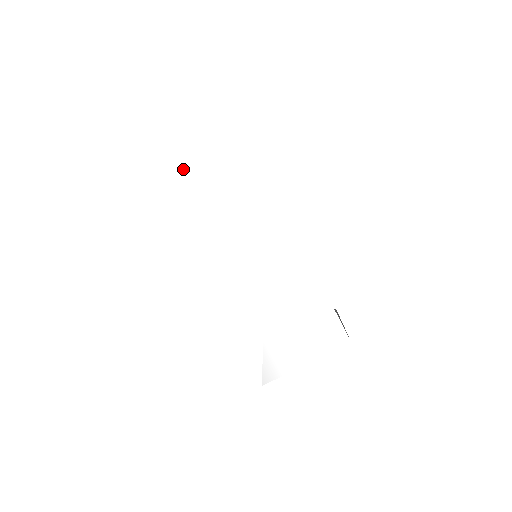
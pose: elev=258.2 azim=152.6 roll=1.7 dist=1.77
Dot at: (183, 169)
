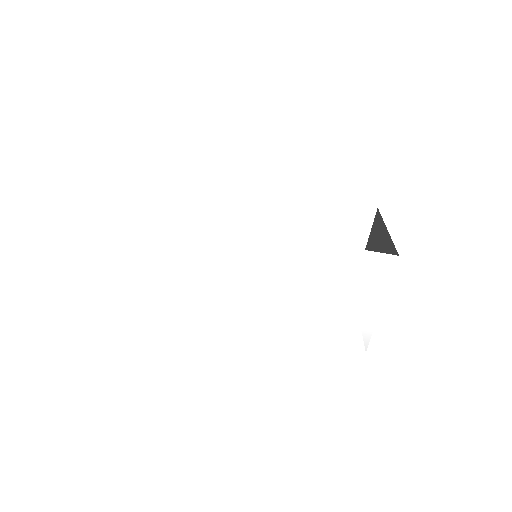
Dot at: (121, 277)
